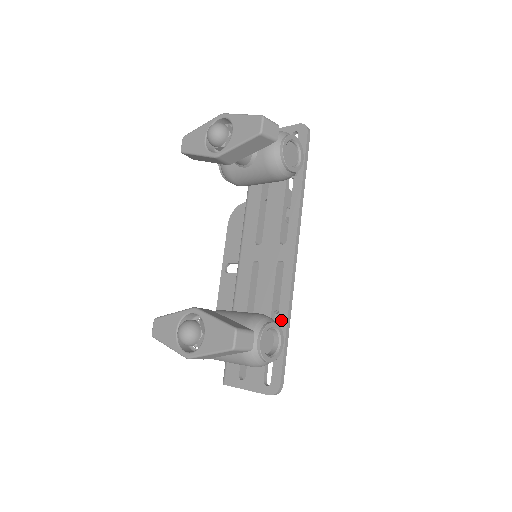
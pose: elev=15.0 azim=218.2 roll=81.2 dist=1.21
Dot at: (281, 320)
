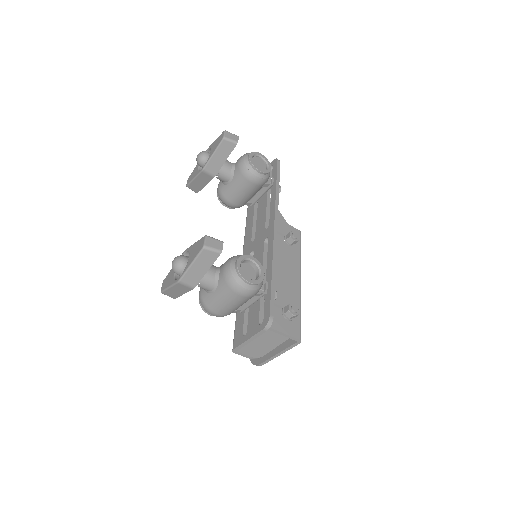
Dot at: (268, 273)
